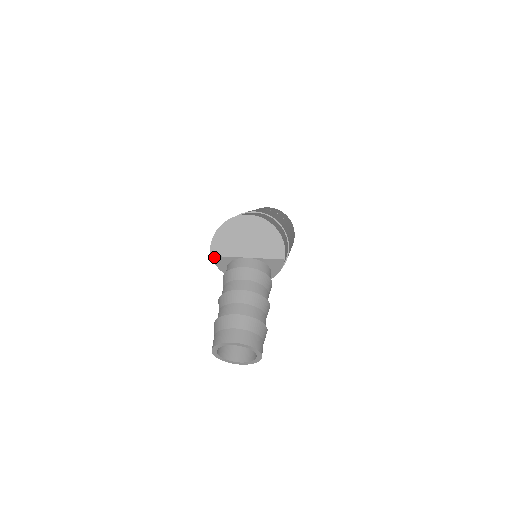
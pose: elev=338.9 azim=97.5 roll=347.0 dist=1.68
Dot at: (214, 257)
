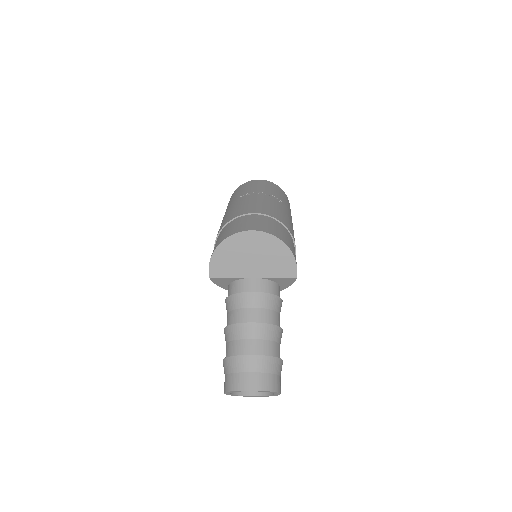
Dot at: (214, 278)
